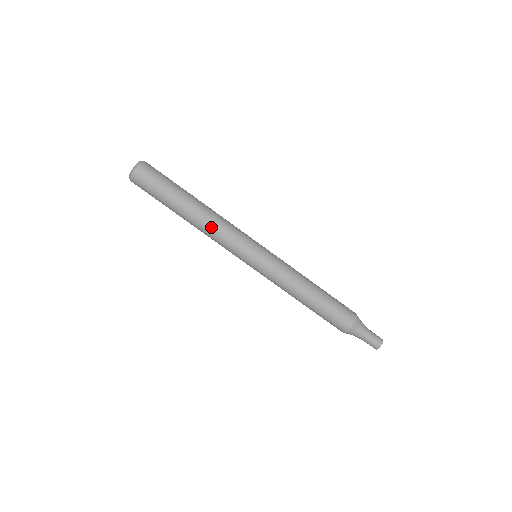
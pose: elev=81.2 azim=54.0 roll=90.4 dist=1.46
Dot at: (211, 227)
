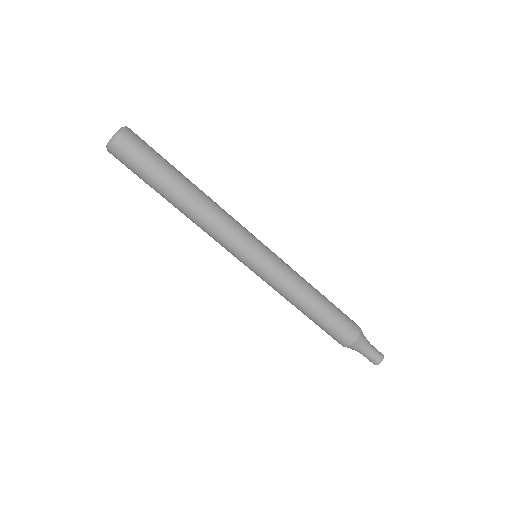
Dot at: (203, 224)
